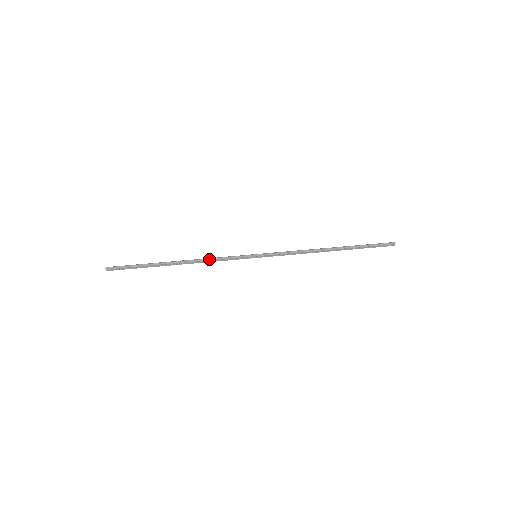
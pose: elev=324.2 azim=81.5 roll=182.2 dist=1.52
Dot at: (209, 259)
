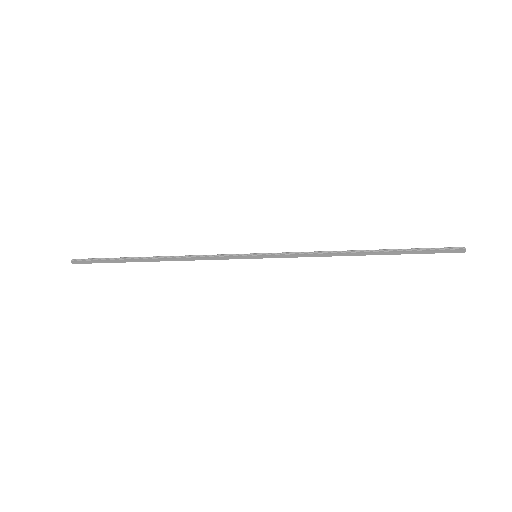
Dot at: (195, 255)
